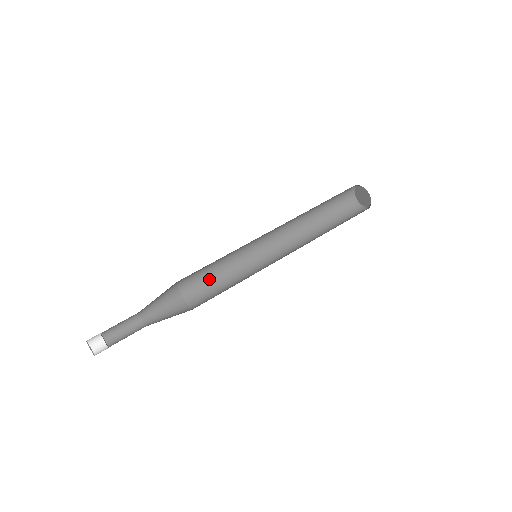
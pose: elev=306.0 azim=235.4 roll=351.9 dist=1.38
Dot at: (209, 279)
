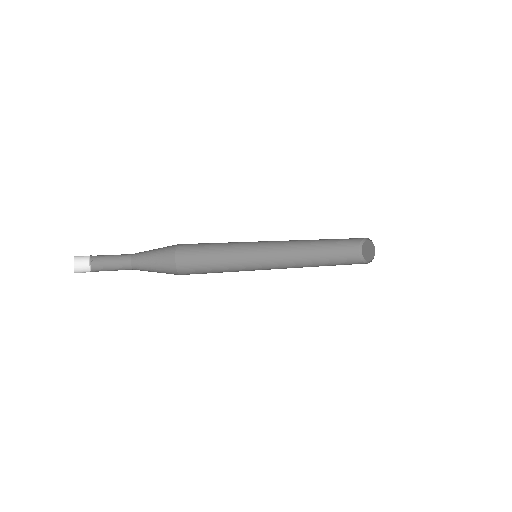
Dot at: occluded
